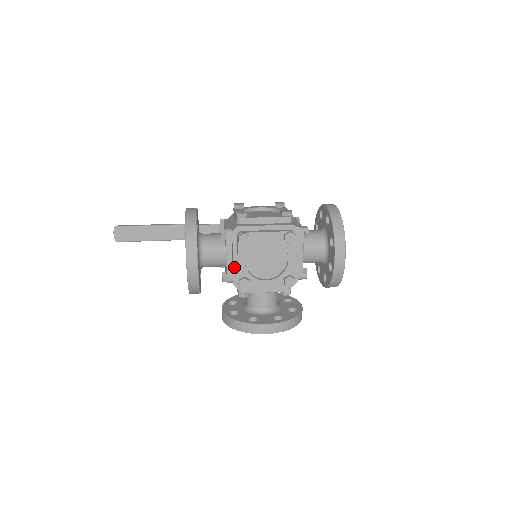
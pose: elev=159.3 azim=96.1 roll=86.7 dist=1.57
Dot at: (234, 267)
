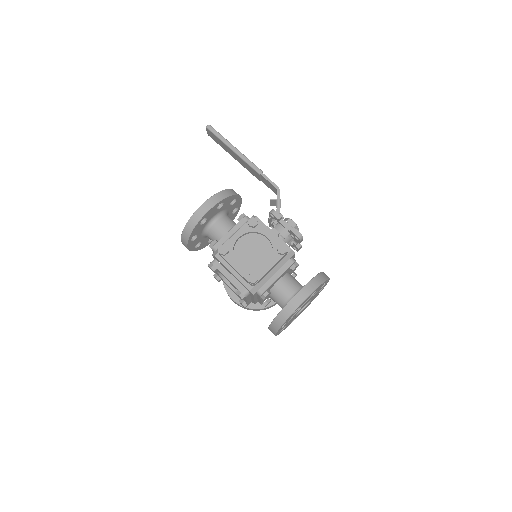
Dot at: occluded
